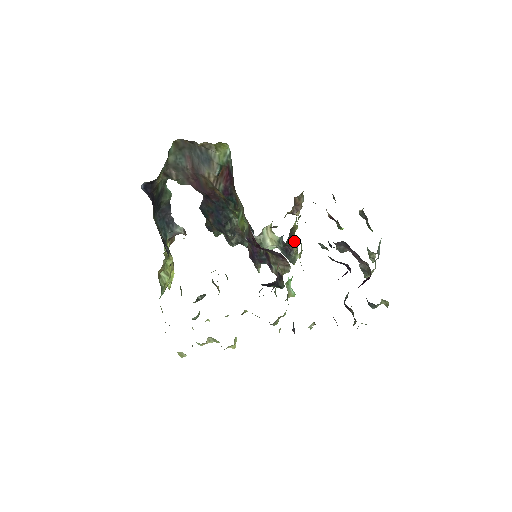
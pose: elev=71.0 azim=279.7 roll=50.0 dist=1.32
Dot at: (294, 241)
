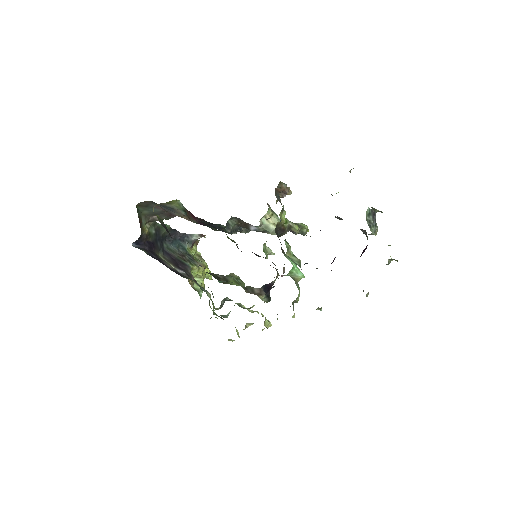
Dot at: (289, 227)
